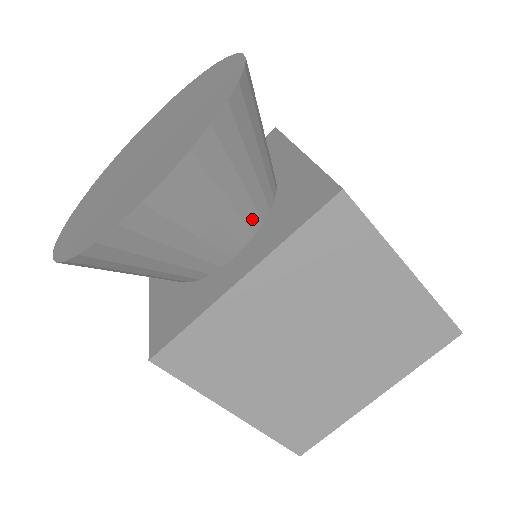
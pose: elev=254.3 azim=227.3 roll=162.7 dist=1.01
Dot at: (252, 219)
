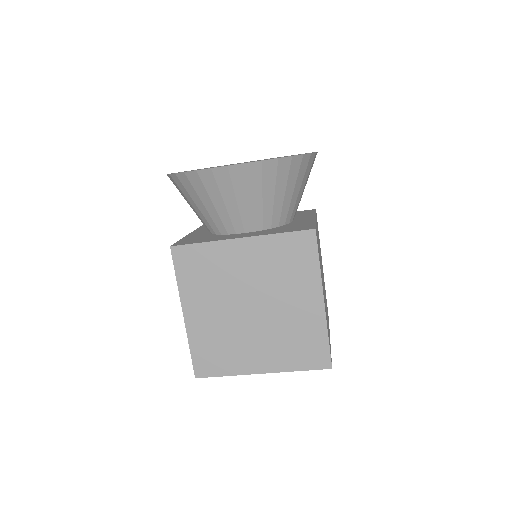
Dot at: (267, 221)
